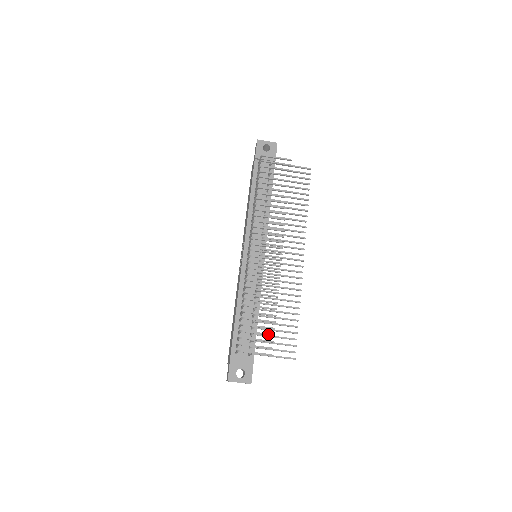
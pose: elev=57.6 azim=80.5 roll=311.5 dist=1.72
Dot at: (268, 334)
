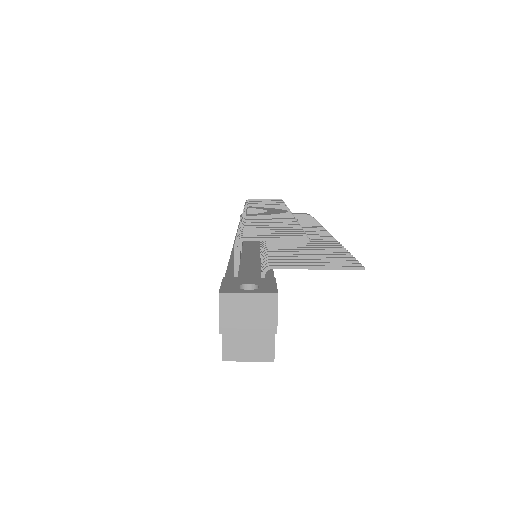
Dot at: (292, 231)
